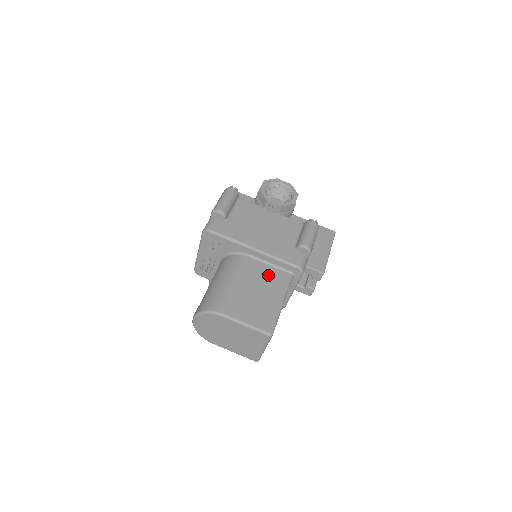
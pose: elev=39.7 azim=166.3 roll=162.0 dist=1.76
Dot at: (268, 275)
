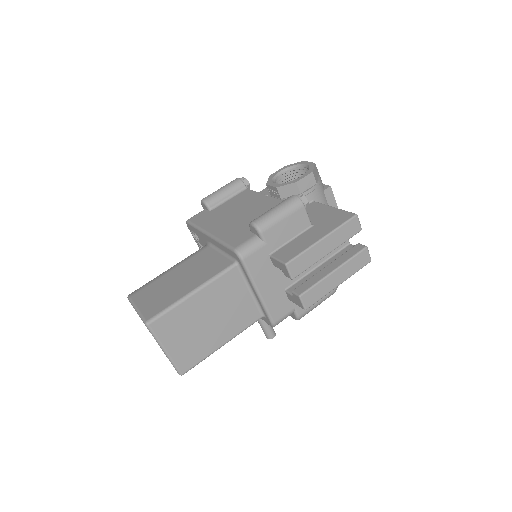
Dot at: (208, 263)
